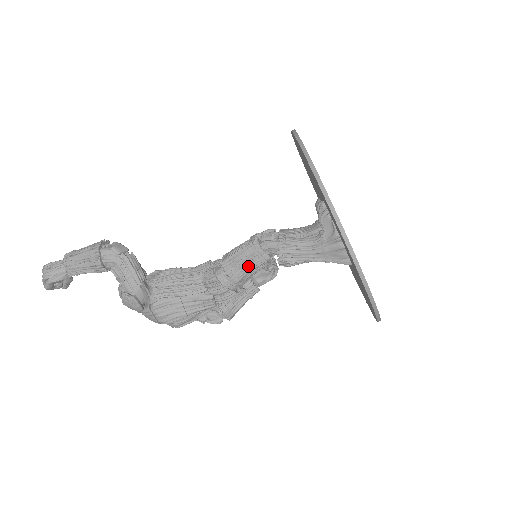
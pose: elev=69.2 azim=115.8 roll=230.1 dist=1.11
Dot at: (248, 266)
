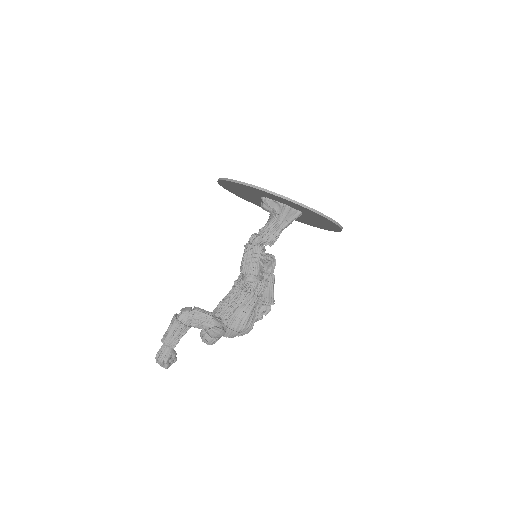
Dot at: (256, 260)
